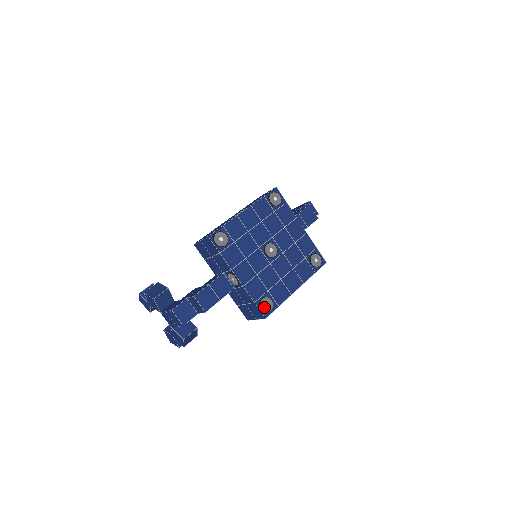
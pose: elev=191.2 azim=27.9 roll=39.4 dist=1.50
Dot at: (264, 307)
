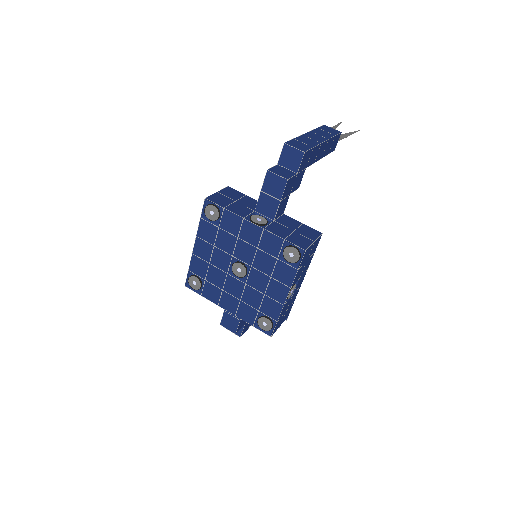
Dot at: (264, 327)
